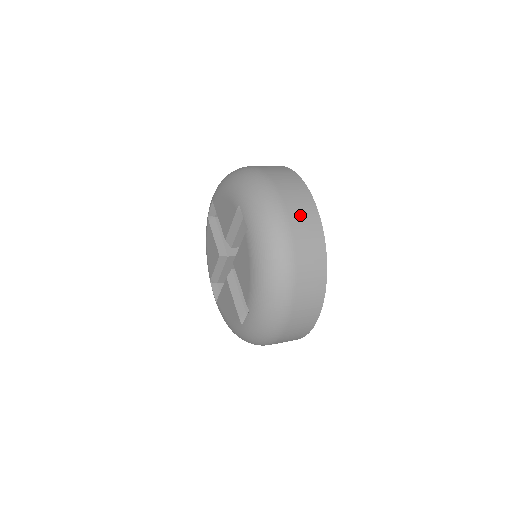
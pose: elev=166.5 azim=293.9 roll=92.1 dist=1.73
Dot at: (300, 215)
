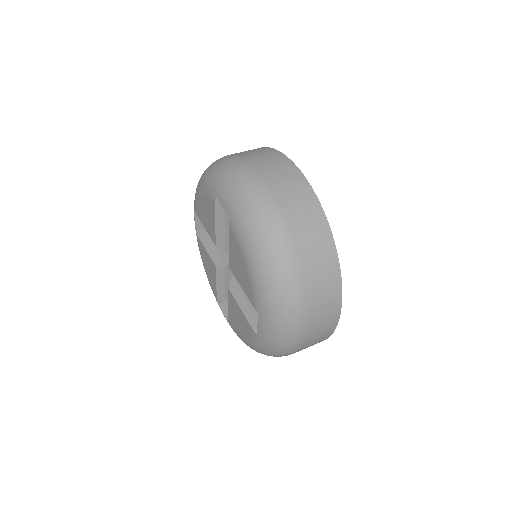
Dot at: (313, 342)
